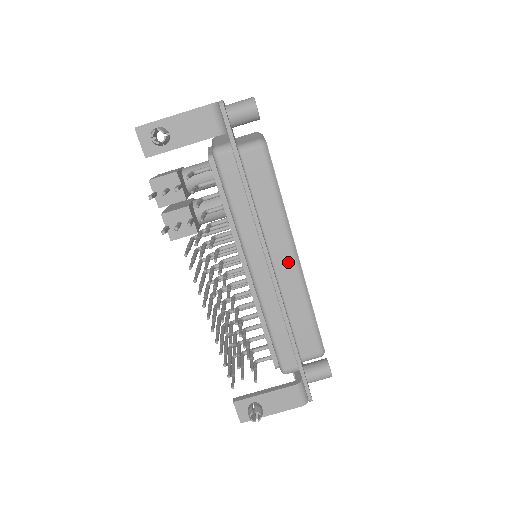
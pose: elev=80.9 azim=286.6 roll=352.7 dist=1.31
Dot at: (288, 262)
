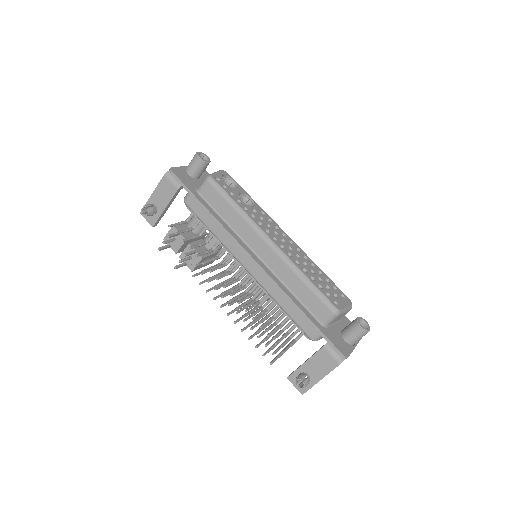
Dot at: (266, 249)
